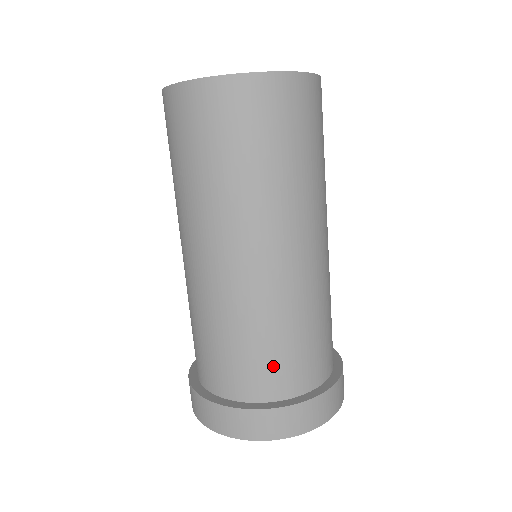
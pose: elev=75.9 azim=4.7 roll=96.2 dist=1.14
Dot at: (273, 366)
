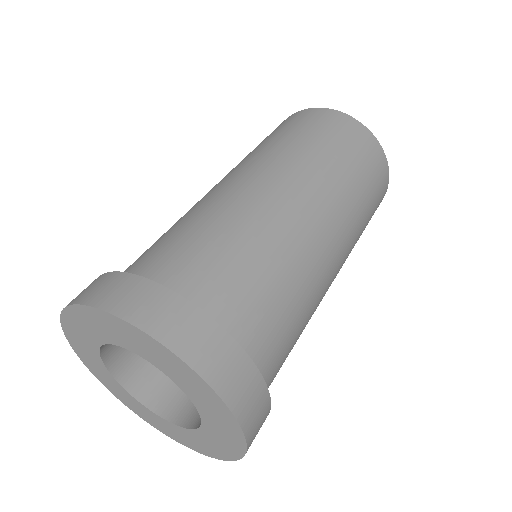
Dot at: (167, 251)
